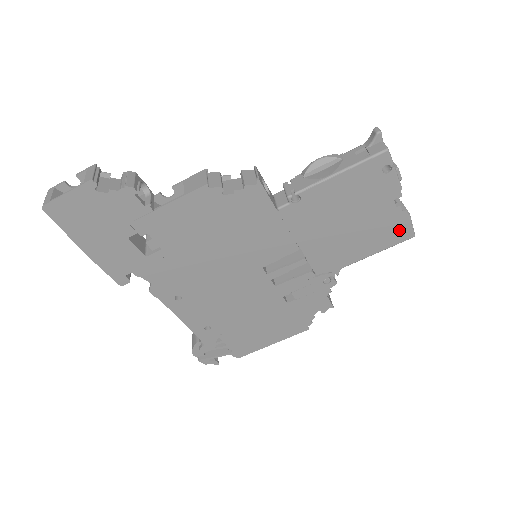
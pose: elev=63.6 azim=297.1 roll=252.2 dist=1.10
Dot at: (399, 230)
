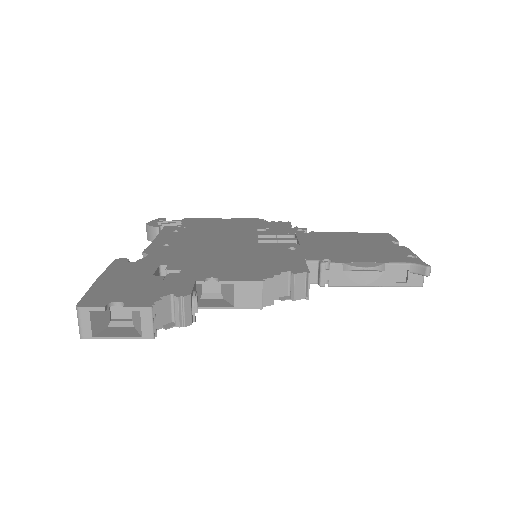
Dot at: occluded
